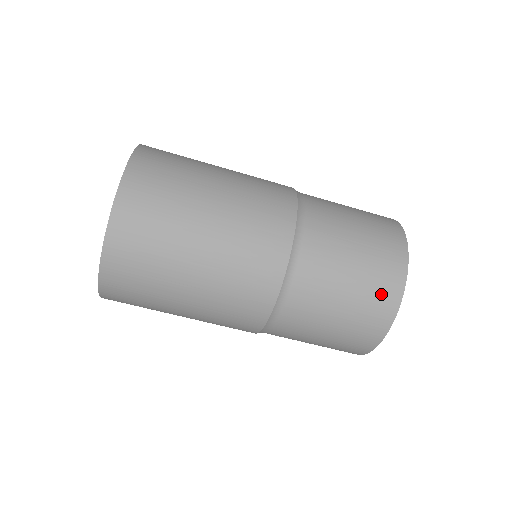
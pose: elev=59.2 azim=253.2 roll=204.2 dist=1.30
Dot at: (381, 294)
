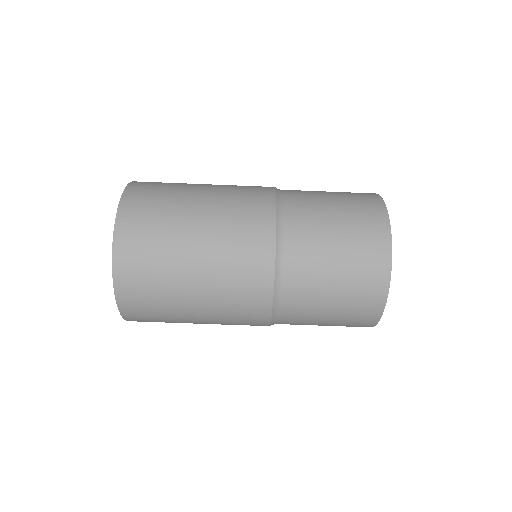
Dot at: (362, 197)
